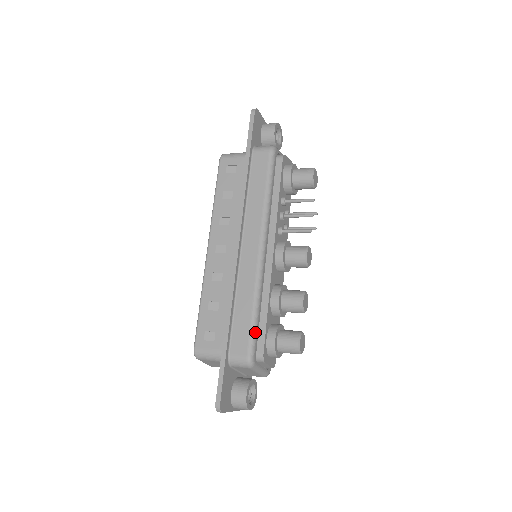
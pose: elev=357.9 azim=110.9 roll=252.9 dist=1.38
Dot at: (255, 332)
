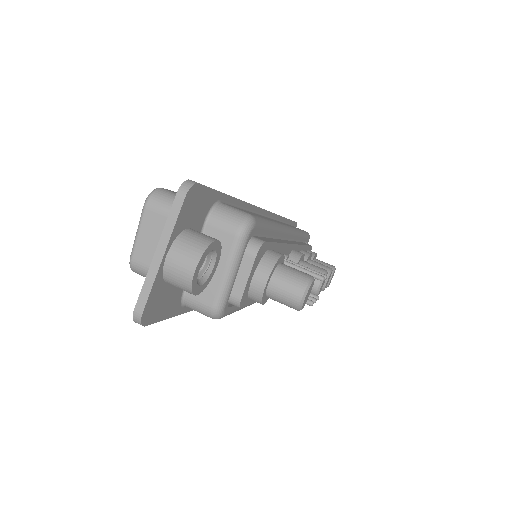
Dot at: occluded
